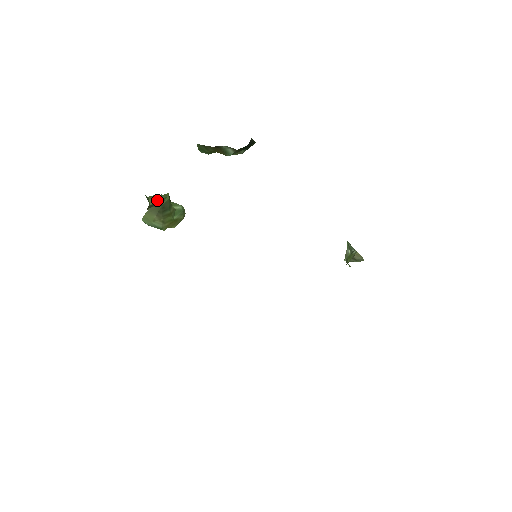
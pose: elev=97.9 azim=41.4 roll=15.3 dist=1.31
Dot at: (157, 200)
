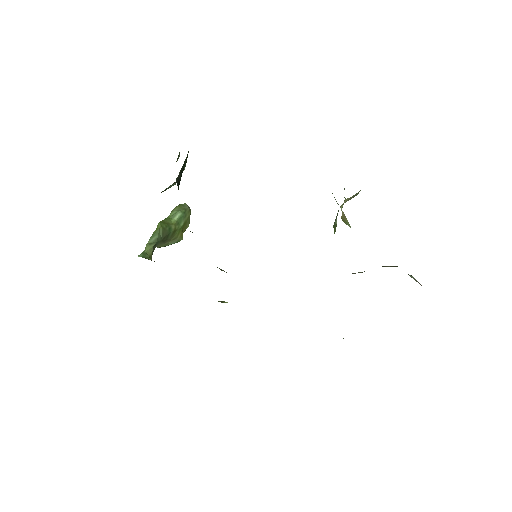
Dot at: (154, 242)
